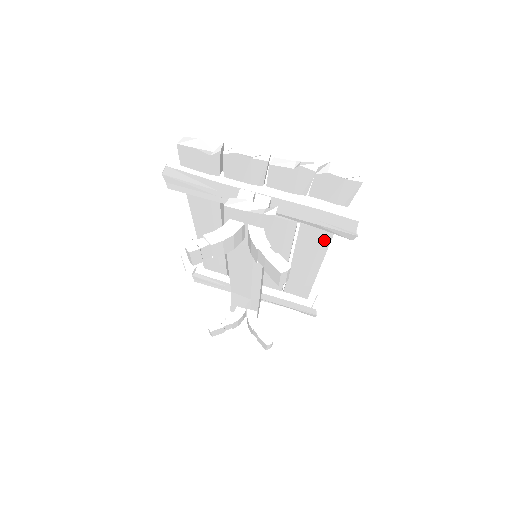
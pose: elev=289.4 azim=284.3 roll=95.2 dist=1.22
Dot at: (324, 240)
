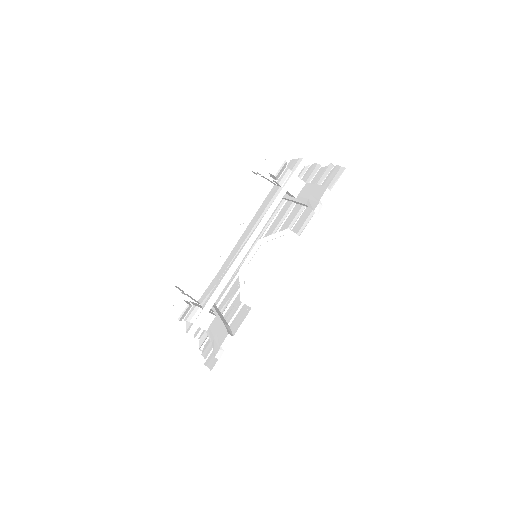
Dot at: (299, 232)
